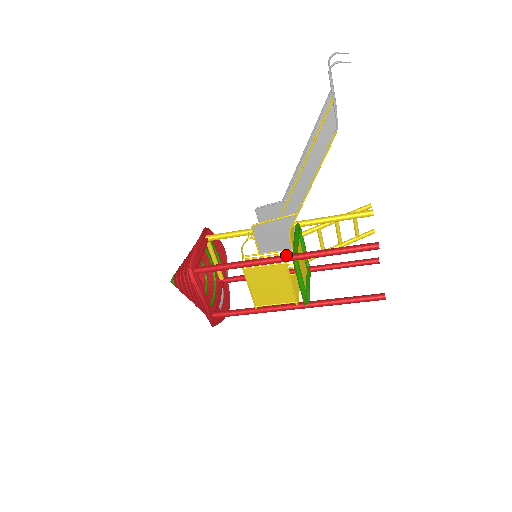
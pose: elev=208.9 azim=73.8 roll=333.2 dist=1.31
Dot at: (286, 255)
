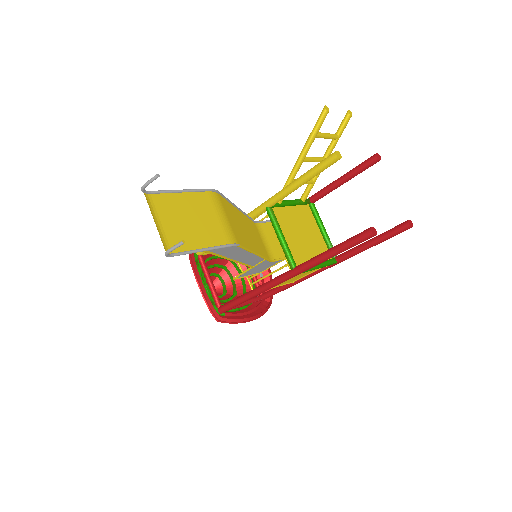
Dot at: (286, 276)
